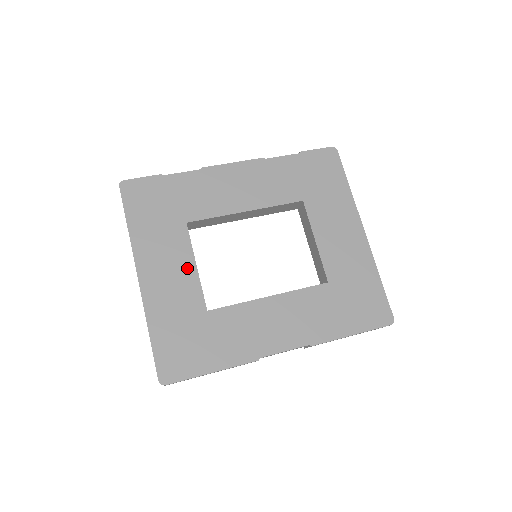
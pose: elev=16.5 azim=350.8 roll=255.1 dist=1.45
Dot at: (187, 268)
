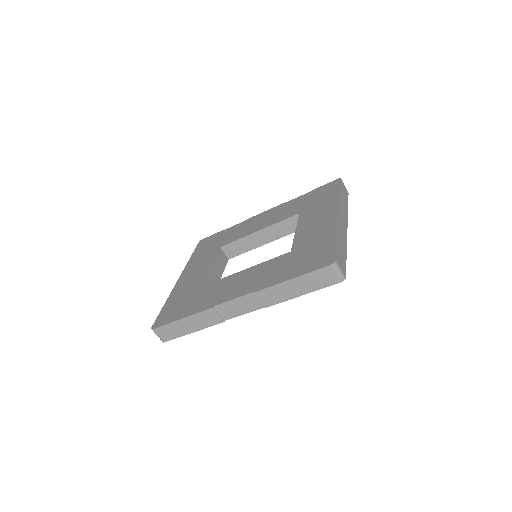
Dot at: (206, 268)
